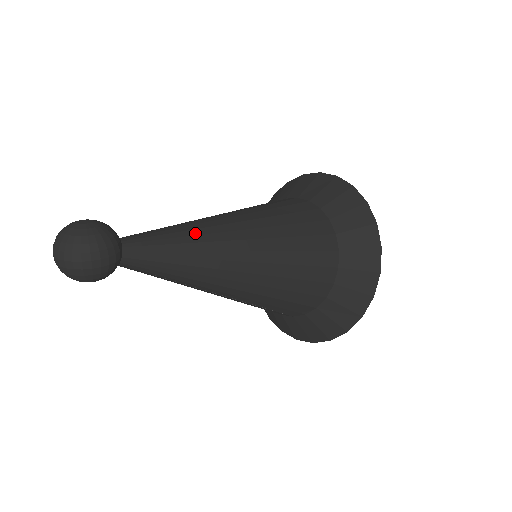
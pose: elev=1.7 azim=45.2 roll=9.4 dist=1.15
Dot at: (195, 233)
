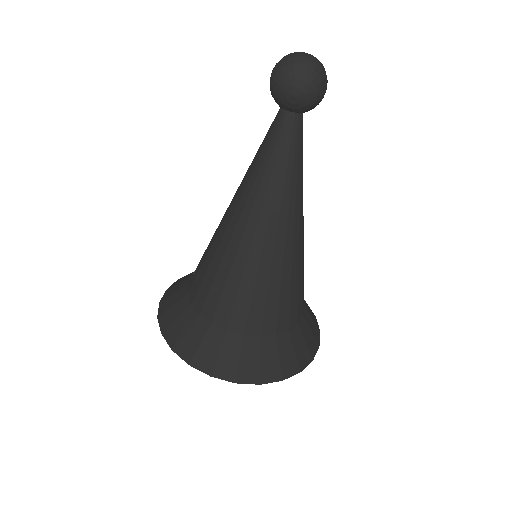
Dot at: occluded
